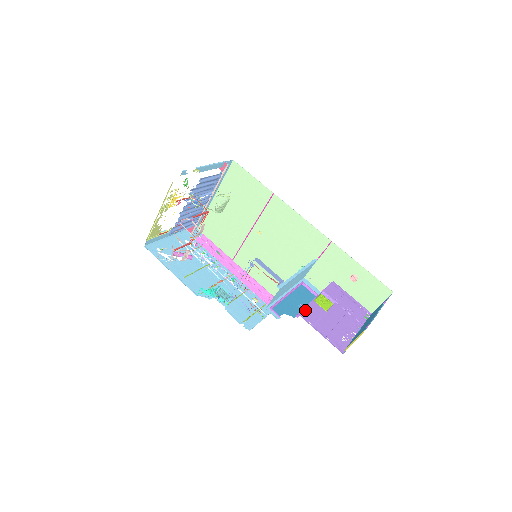
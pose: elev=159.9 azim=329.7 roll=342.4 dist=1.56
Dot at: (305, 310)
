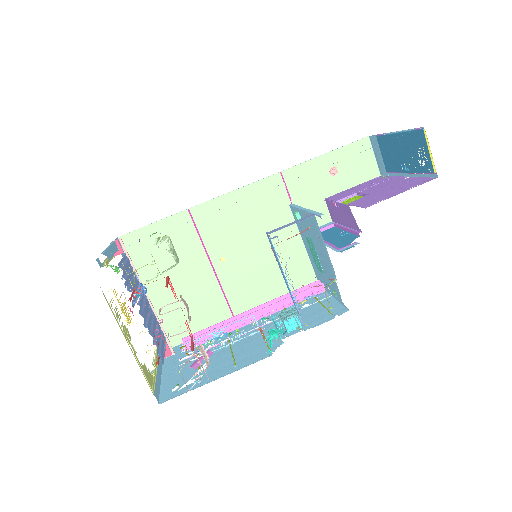
Dot at: (361, 205)
